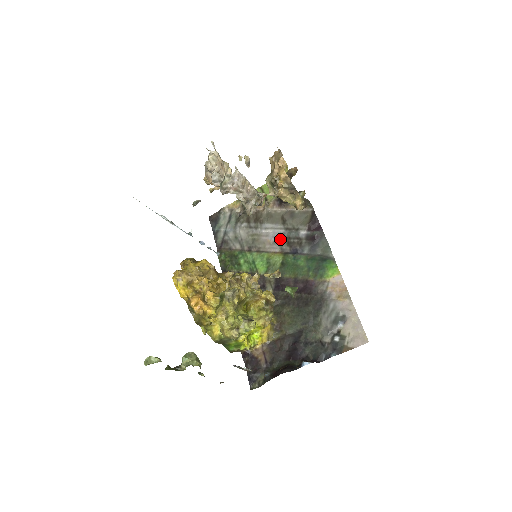
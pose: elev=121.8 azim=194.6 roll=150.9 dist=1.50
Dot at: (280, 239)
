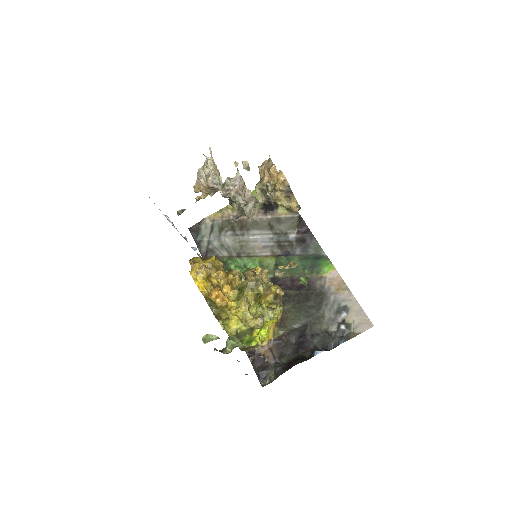
Dot at: (270, 243)
